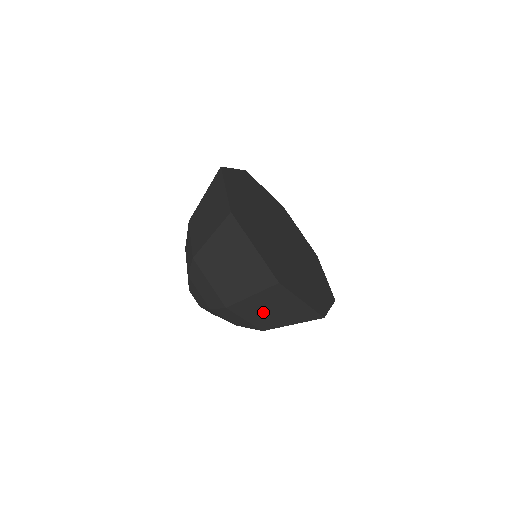
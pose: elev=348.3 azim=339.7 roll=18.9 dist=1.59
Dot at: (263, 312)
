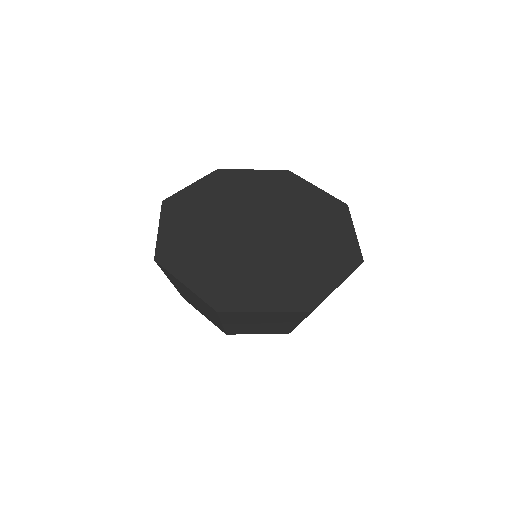
Dot at: occluded
